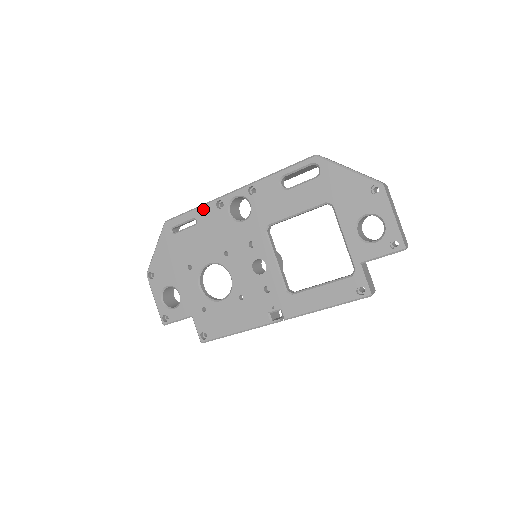
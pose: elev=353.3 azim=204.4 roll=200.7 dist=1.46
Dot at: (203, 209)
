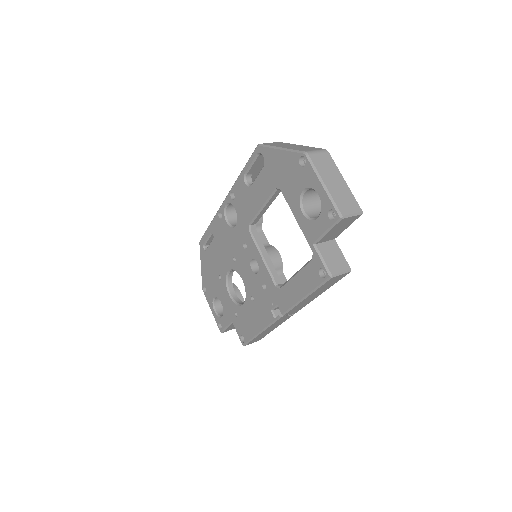
Dot at: (213, 223)
